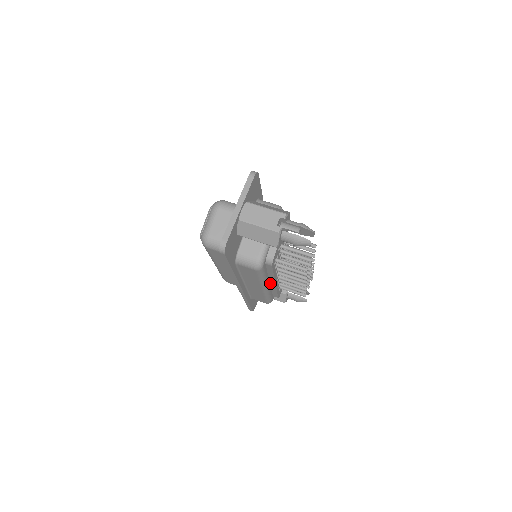
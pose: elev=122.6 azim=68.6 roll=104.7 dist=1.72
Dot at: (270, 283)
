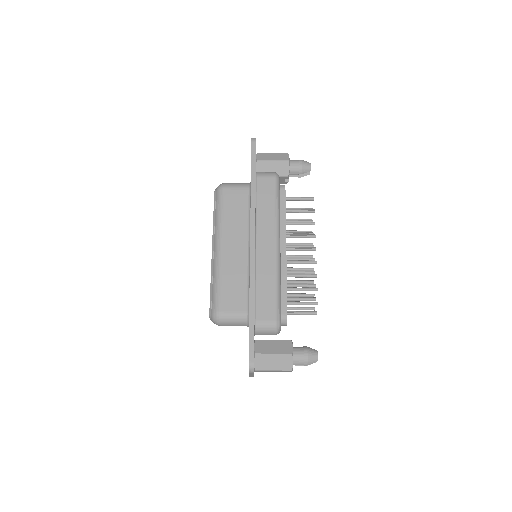
Dot at: occluded
